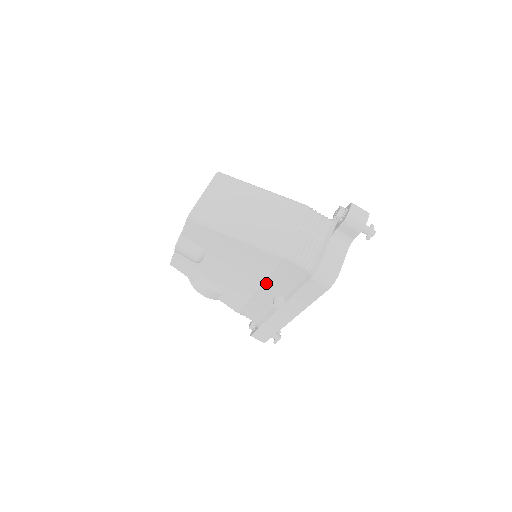
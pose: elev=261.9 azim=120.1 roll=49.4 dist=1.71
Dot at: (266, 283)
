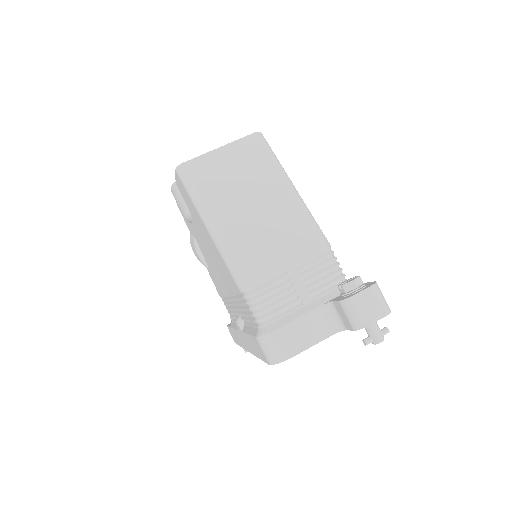
Dot at: (233, 296)
